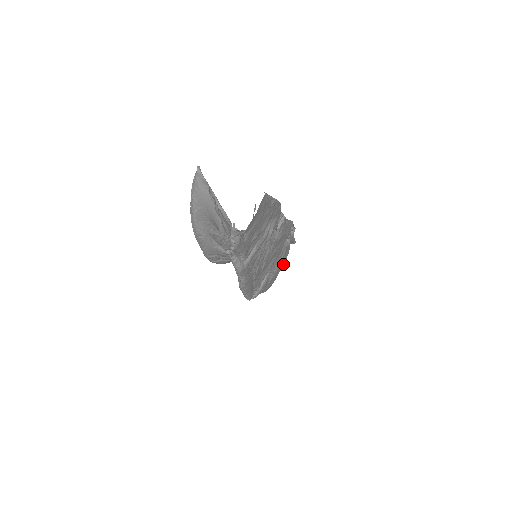
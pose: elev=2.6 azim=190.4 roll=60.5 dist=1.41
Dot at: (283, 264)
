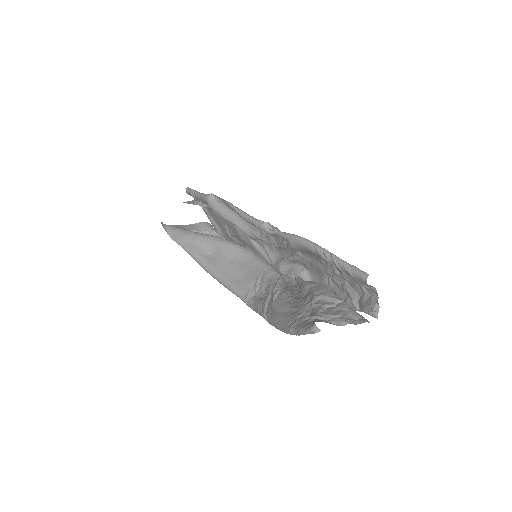
Dot at: occluded
